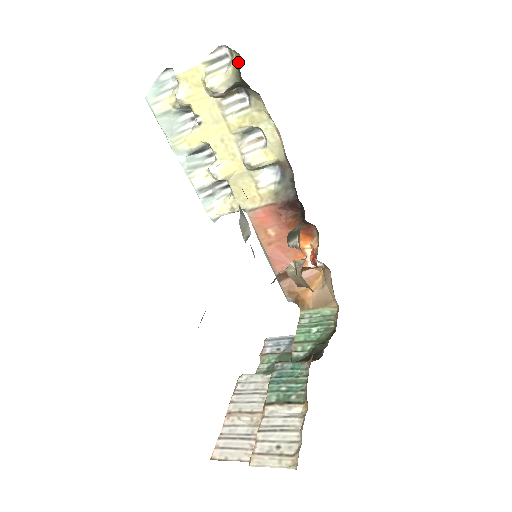
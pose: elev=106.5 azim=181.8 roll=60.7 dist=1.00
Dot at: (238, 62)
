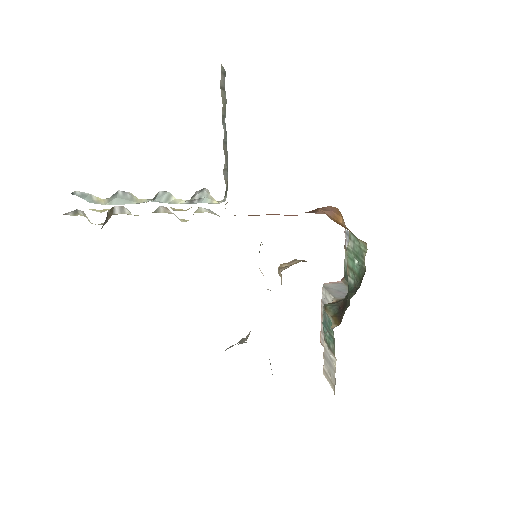
Dot at: occluded
